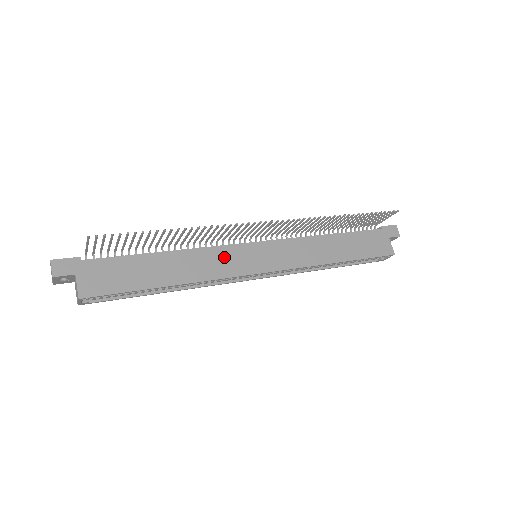
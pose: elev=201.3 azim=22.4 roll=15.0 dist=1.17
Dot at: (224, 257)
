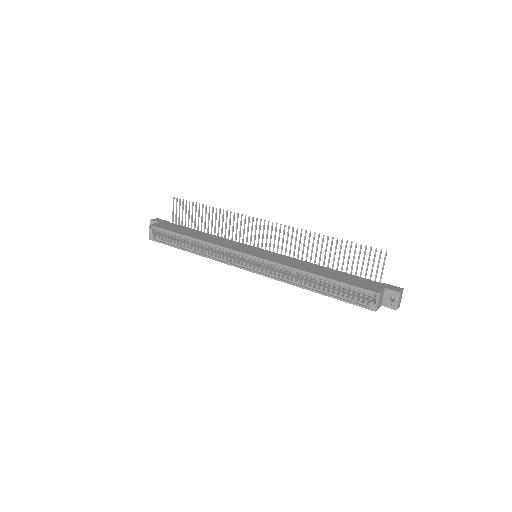
Dot at: (233, 244)
